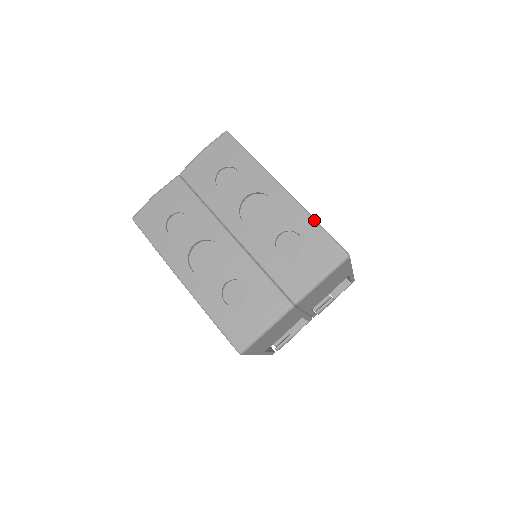
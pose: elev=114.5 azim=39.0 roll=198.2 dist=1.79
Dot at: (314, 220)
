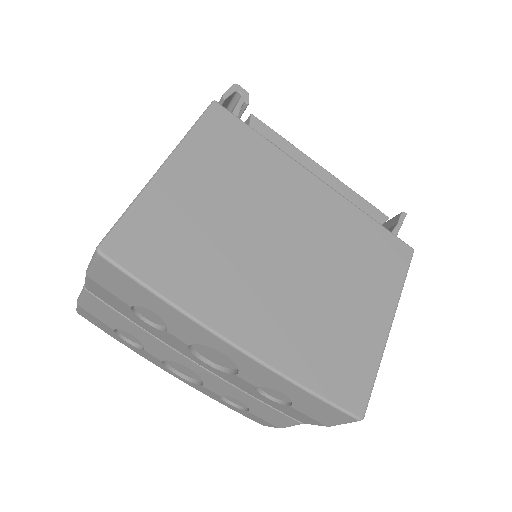
Dot at: (299, 388)
